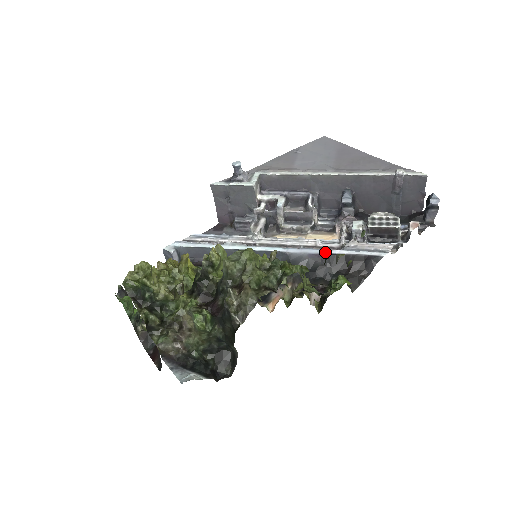
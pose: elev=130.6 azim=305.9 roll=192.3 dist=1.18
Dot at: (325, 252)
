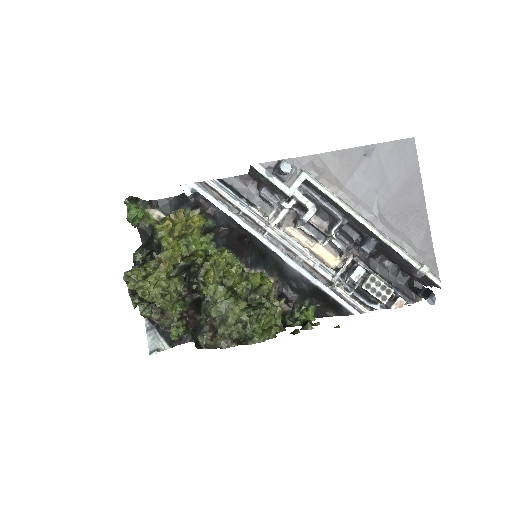
Dot at: (314, 282)
